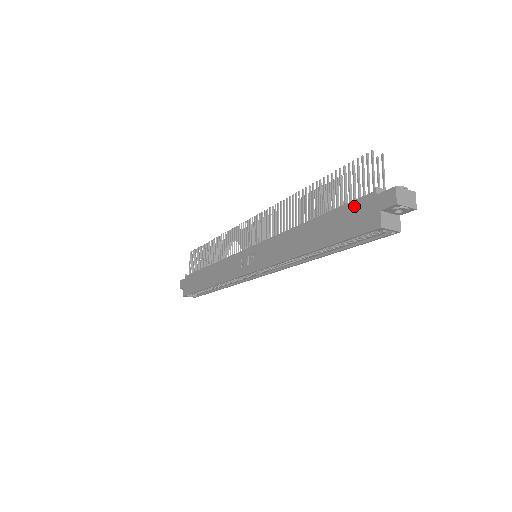
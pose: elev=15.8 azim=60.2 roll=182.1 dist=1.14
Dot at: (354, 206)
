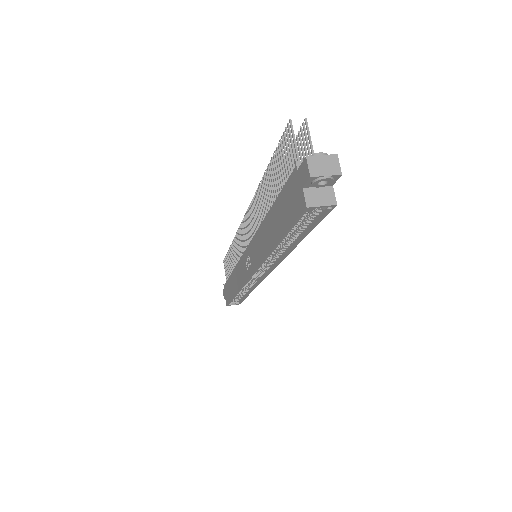
Dot at: (287, 188)
